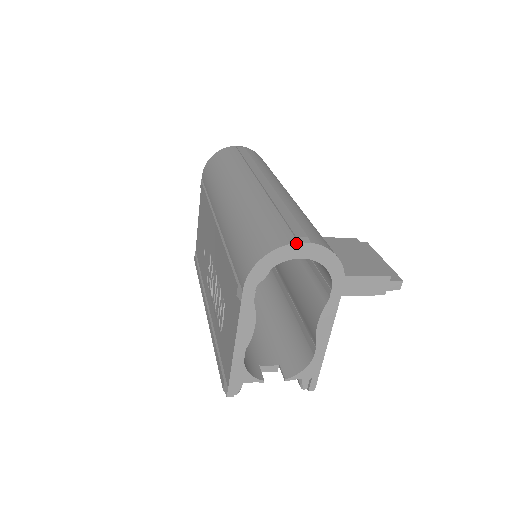
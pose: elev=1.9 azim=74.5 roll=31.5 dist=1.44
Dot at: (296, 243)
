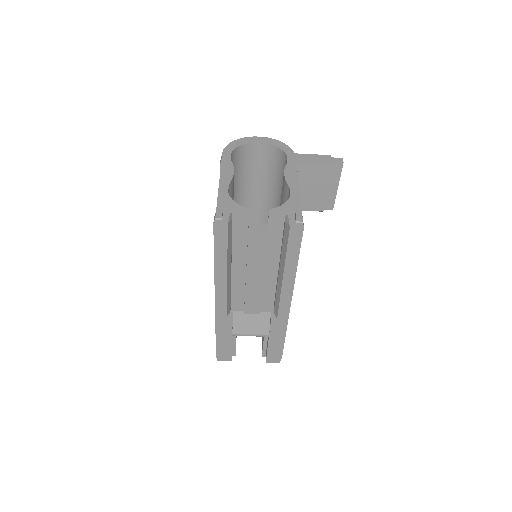
Dot at: (253, 137)
